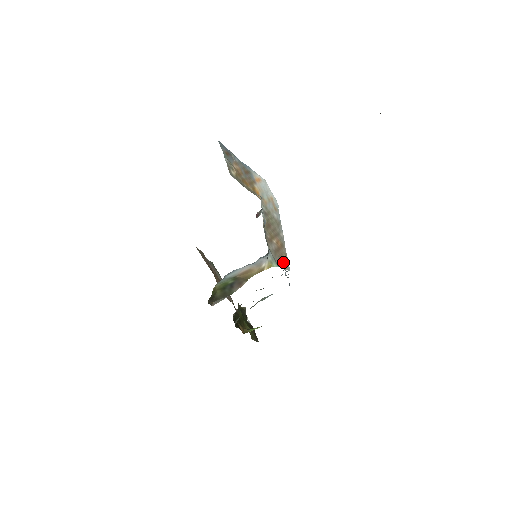
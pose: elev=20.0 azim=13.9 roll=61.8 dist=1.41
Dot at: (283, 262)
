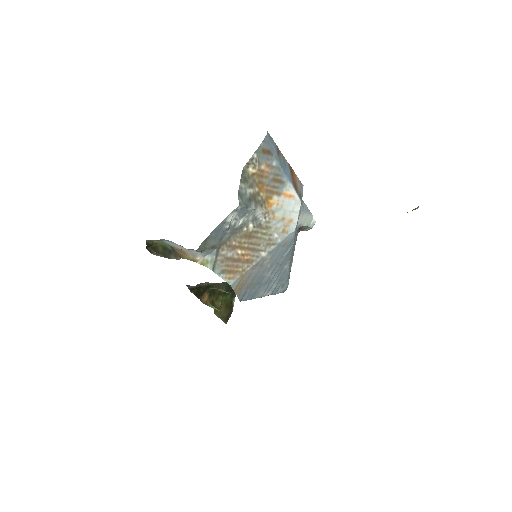
Dot at: (229, 272)
